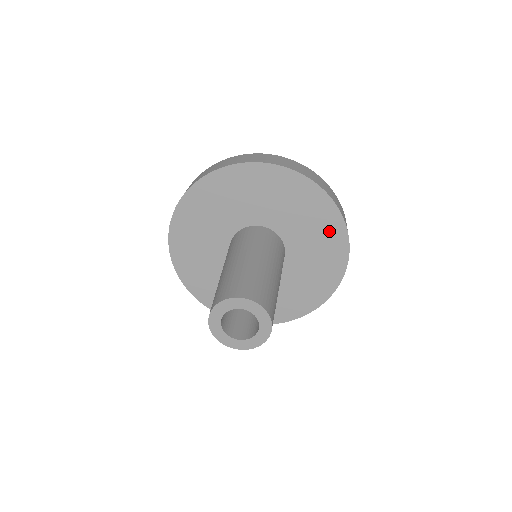
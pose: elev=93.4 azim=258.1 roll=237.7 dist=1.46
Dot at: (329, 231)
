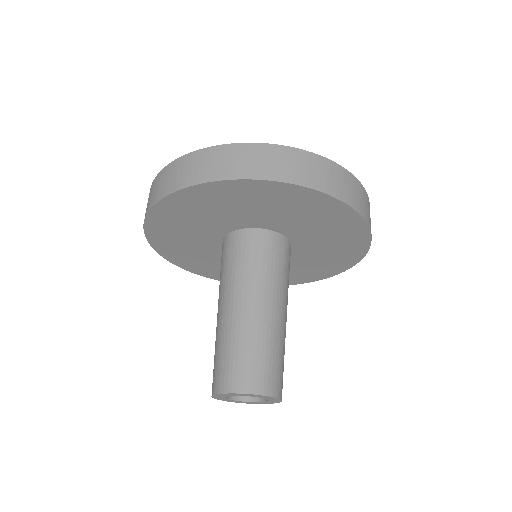
Dot at: (347, 233)
